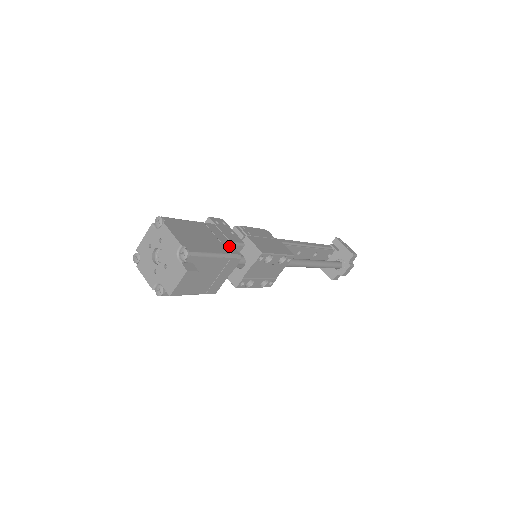
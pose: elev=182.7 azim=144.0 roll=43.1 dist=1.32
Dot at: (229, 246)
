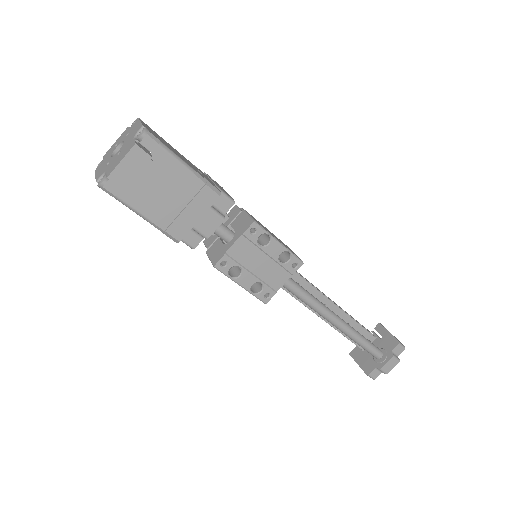
Dot at: (211, 182)
